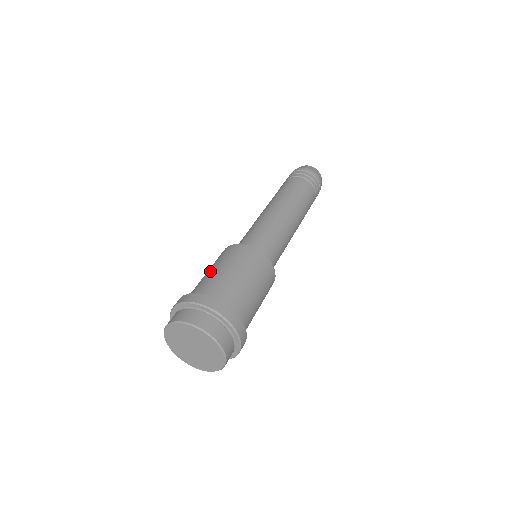
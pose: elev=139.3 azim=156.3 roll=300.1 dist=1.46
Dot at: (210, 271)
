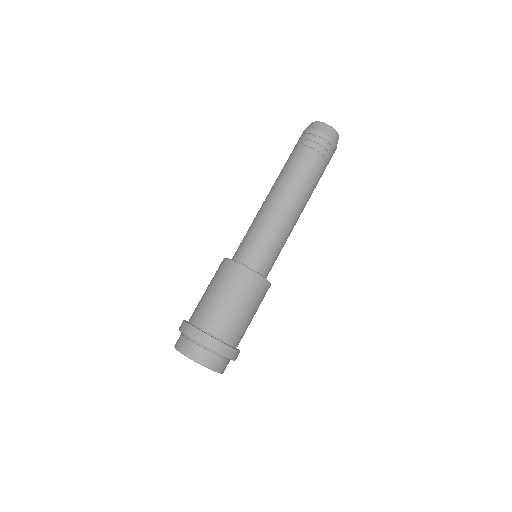
Dot at: (229, 303)
